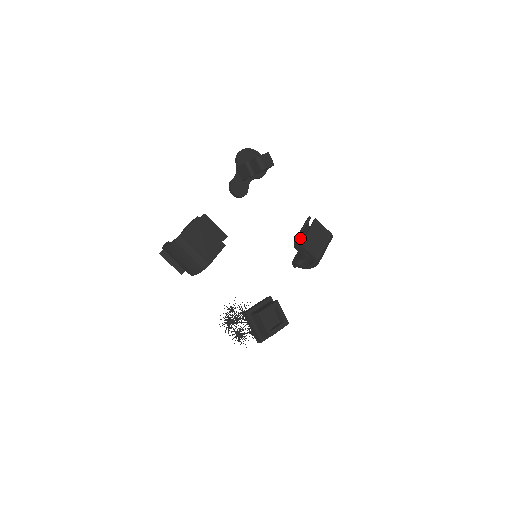
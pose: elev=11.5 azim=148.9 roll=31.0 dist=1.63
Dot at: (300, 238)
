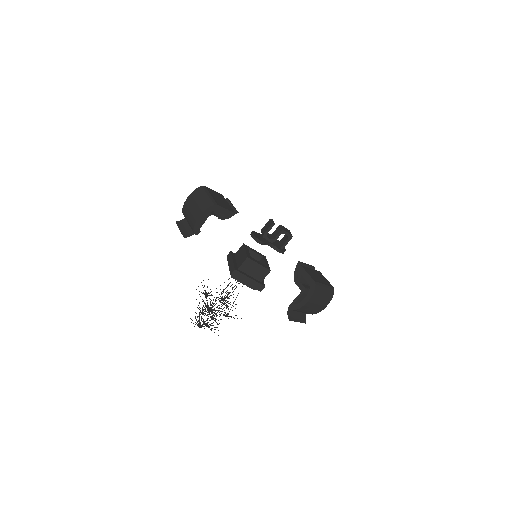
Dot at: occluded
